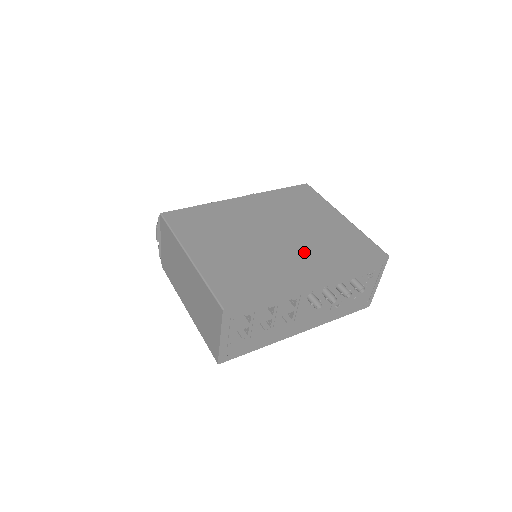
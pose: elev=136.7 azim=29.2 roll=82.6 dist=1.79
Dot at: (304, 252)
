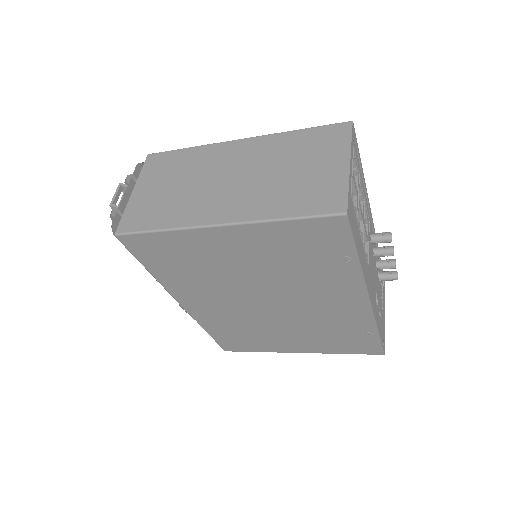
Dot at: occluded
